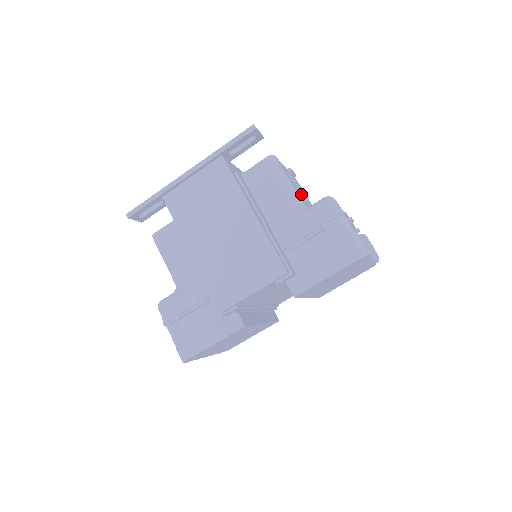
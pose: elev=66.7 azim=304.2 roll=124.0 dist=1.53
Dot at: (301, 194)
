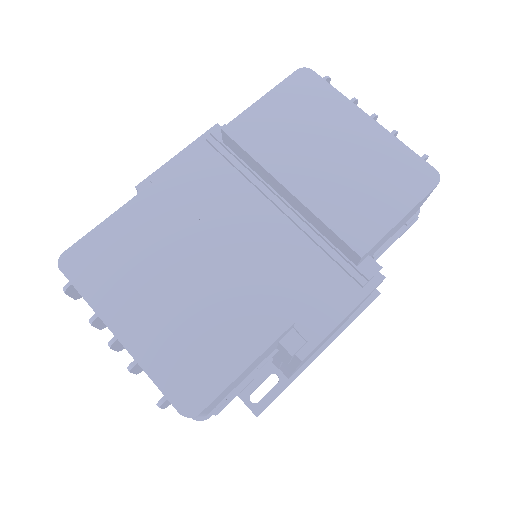
Dot at: occluded
